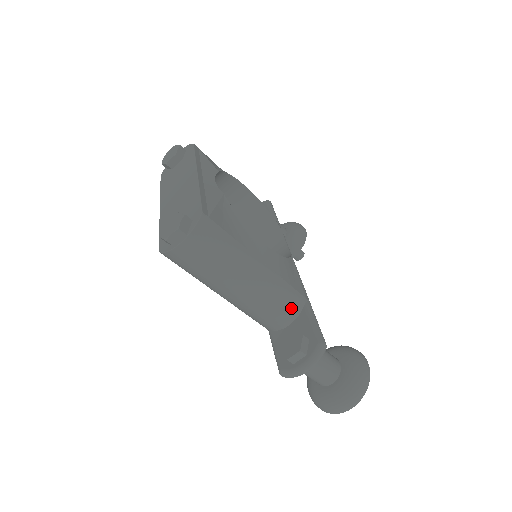
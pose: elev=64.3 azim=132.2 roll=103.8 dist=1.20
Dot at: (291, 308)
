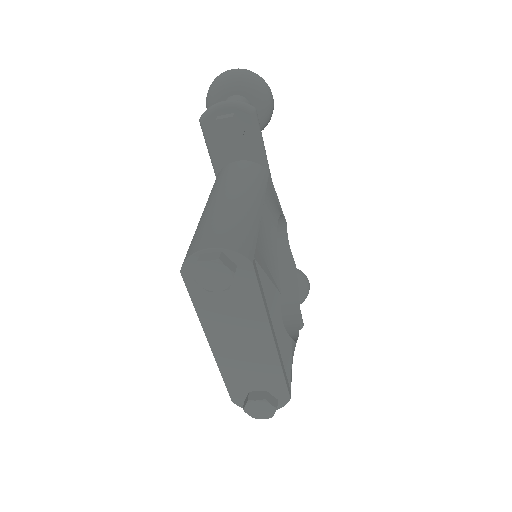
Dot at: occluded
